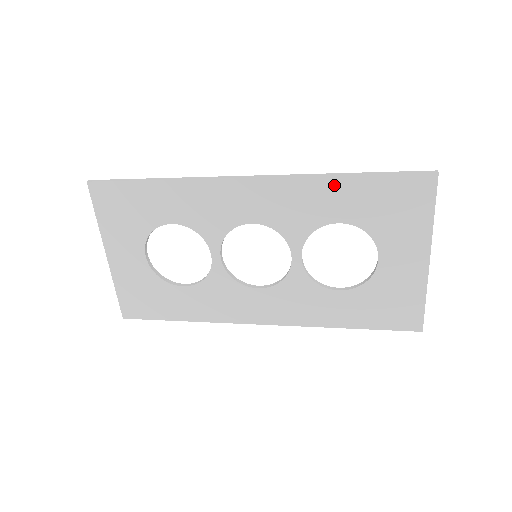
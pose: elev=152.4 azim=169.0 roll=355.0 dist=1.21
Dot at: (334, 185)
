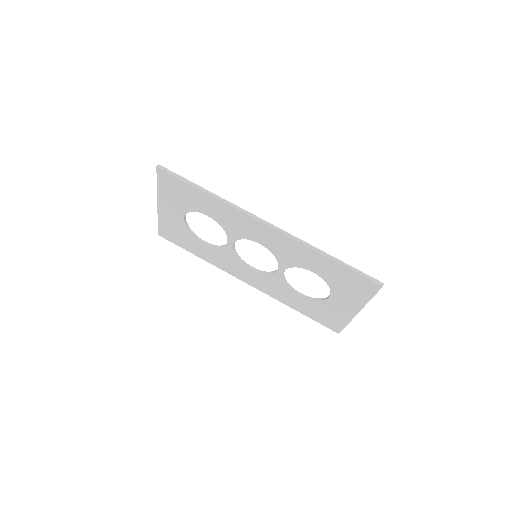
Dot at: (318, 257)
